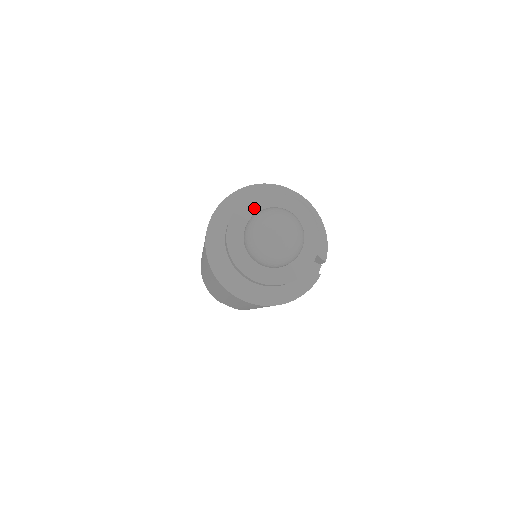
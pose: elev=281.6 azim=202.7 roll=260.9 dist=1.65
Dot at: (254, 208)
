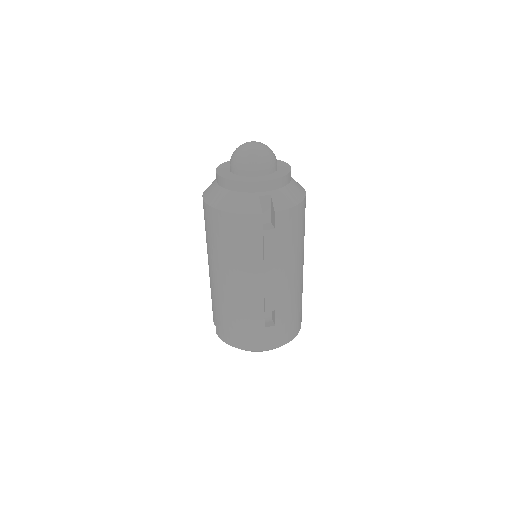
Dot at: occluded
